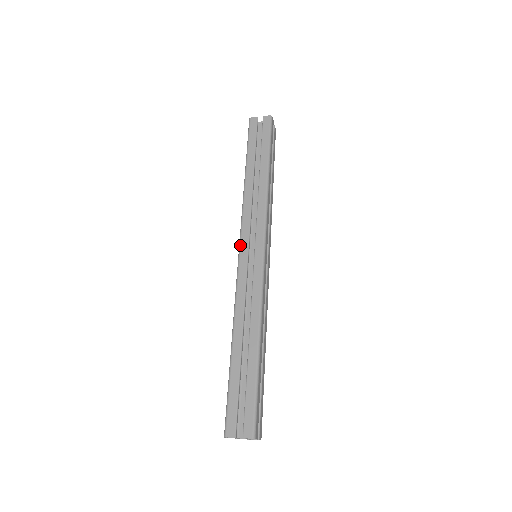
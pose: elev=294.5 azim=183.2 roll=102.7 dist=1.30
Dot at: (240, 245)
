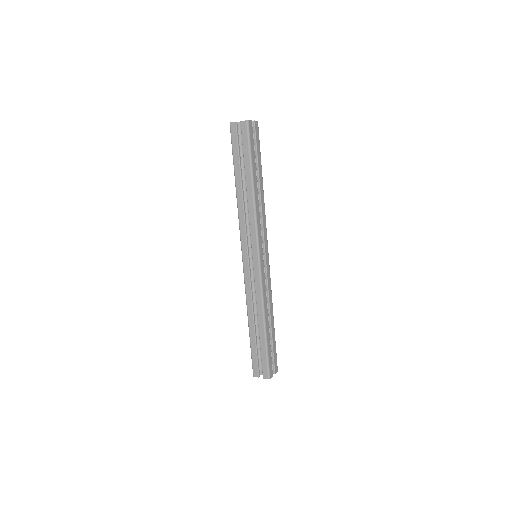
Dot at: (242, 252)
